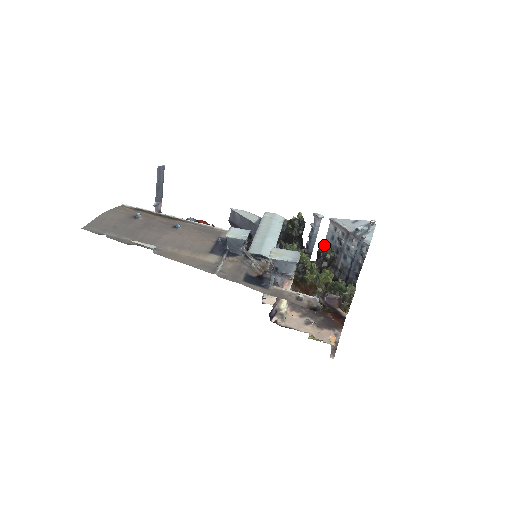
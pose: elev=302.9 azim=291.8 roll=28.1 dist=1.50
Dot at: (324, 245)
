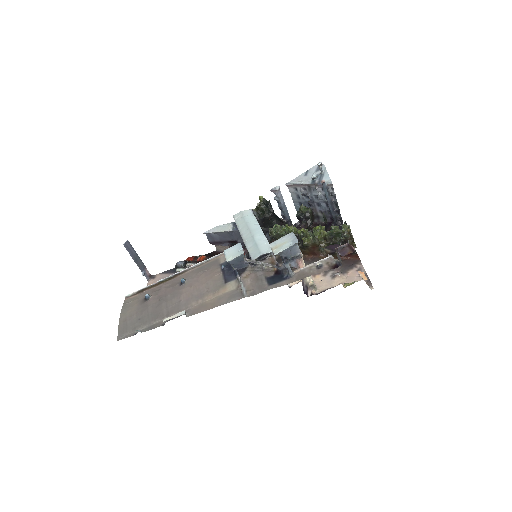
Dot at: (295, 207)
